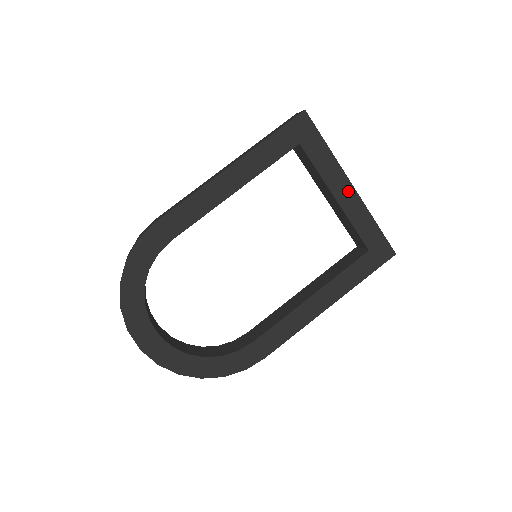
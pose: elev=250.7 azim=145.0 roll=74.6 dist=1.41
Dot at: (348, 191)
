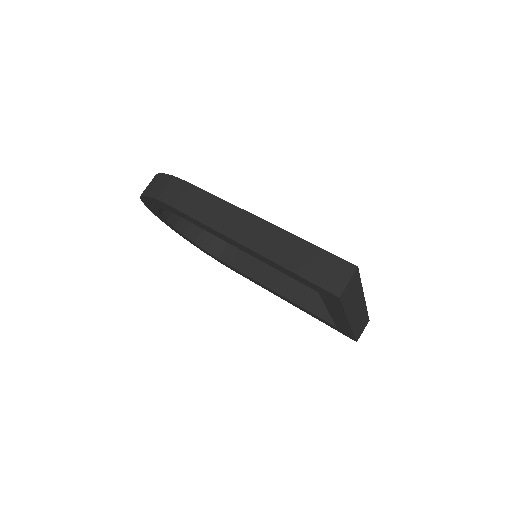
Dot at: (343, 320)
